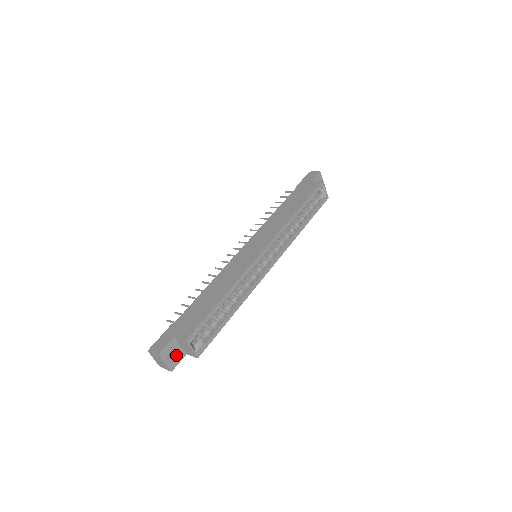
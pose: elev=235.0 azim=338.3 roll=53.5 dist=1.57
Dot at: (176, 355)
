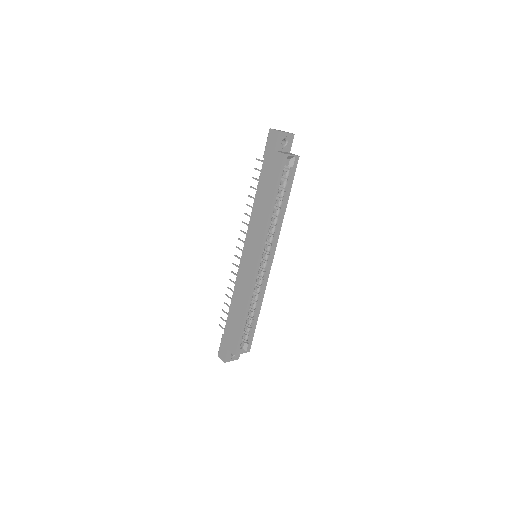
Dot at: occluded
